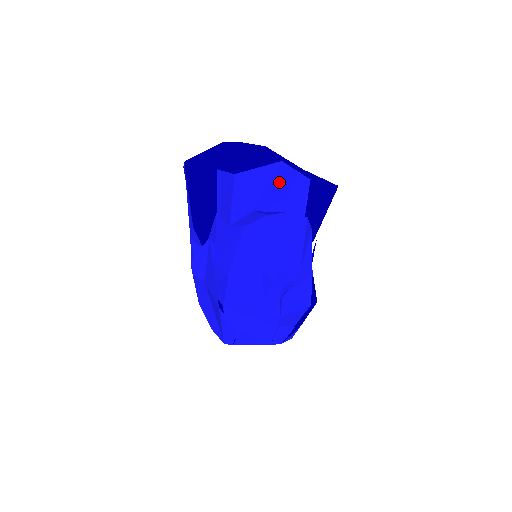
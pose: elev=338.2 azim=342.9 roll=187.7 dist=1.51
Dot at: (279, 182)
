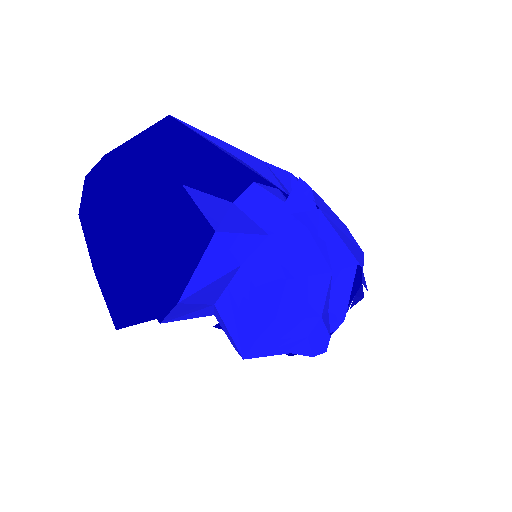
Dot at: (200, 293)
